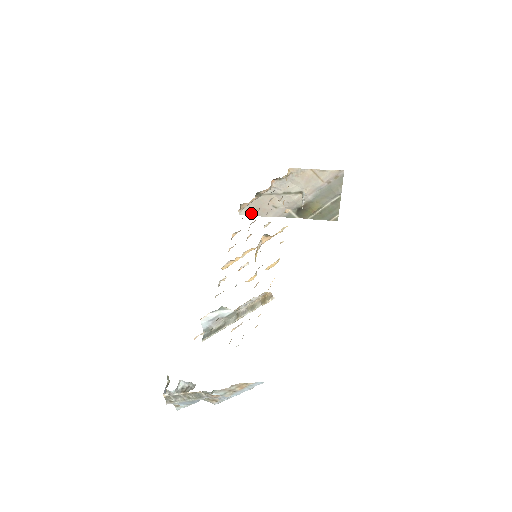
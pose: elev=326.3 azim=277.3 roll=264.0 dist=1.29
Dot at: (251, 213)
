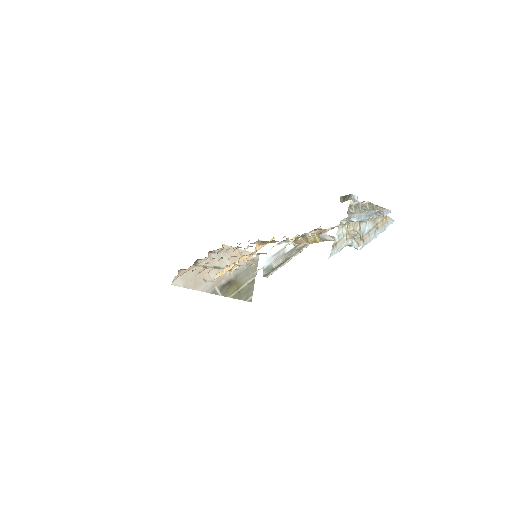
Dot at: (183, 284)
